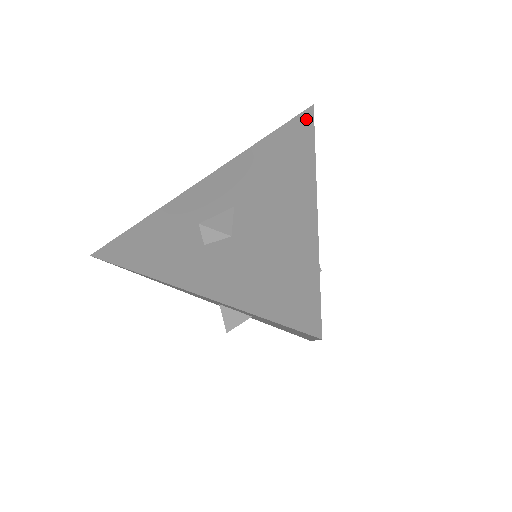
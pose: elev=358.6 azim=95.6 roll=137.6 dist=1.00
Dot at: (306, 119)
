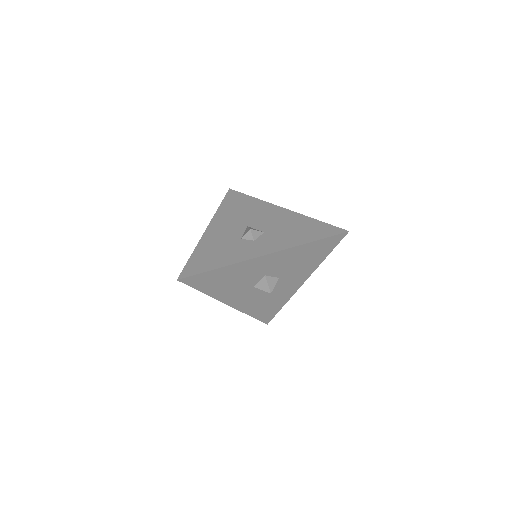
Dot at: (235, 193)
